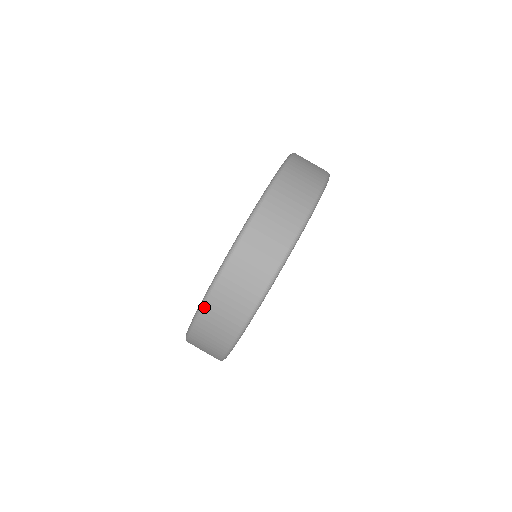
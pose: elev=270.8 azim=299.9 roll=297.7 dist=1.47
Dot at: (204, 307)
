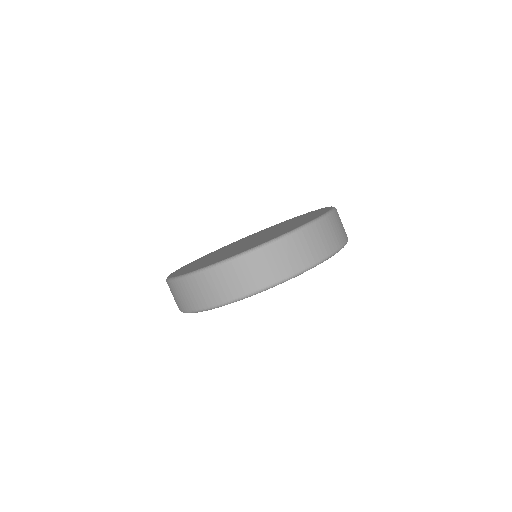
Dot at: (261, 249)
